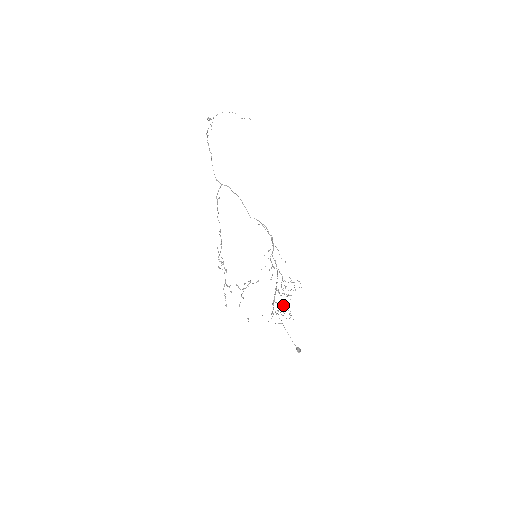
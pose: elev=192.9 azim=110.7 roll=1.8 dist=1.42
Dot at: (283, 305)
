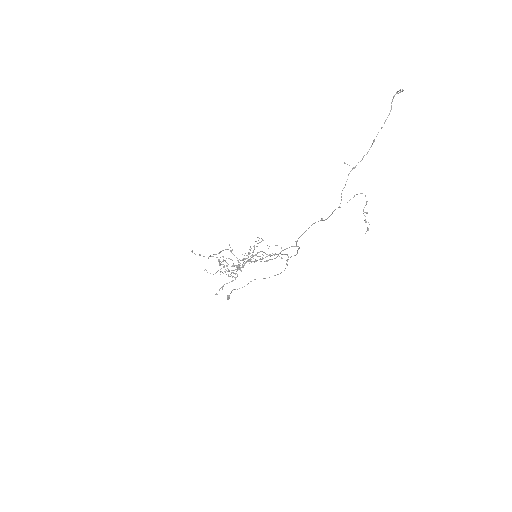
Dot at: (240, 268)
